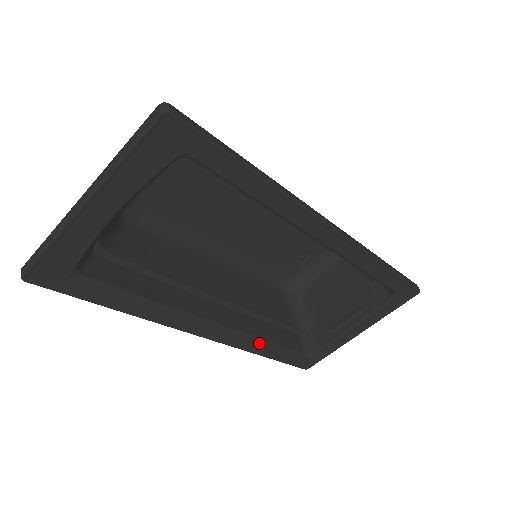
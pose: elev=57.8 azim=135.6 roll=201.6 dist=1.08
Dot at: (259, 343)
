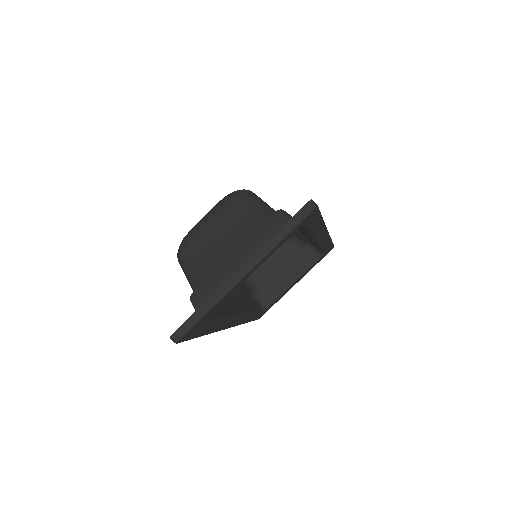
Dot at: (250, 315)
